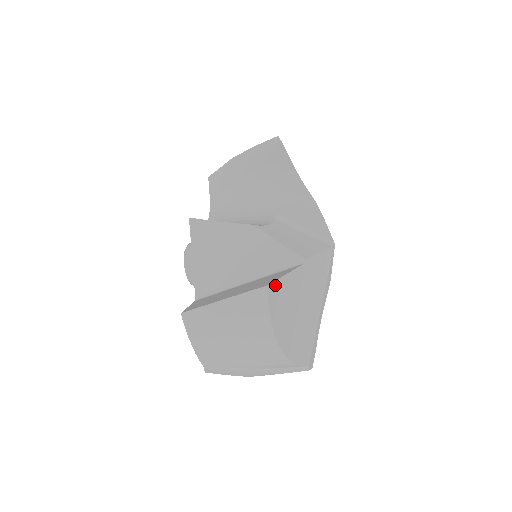
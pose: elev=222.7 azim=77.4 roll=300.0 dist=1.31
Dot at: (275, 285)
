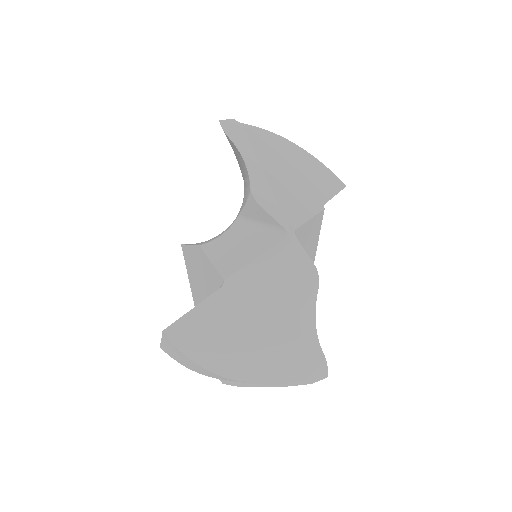
Dot at: (177, 326)
